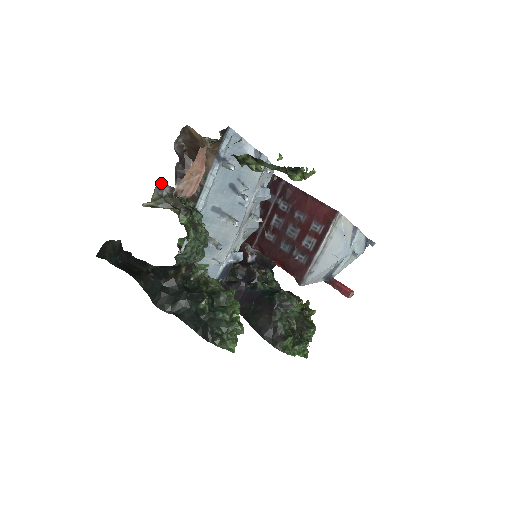
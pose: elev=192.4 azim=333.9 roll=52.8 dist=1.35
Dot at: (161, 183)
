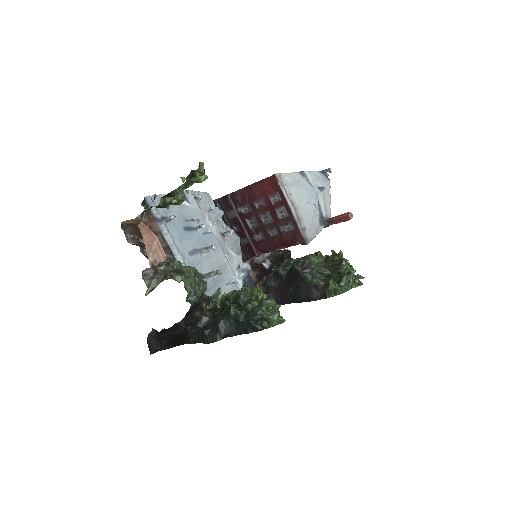
Dot at: (143, 271)
